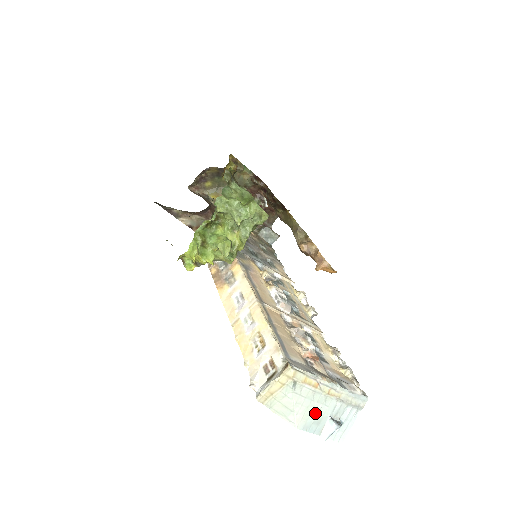
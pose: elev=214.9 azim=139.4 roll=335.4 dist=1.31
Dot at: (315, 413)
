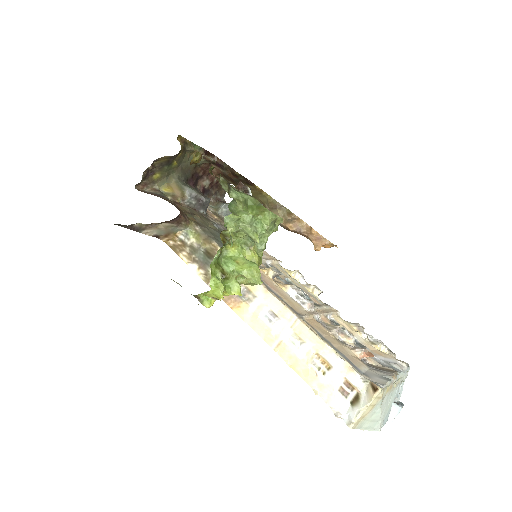
Dot at: (387, 408)
